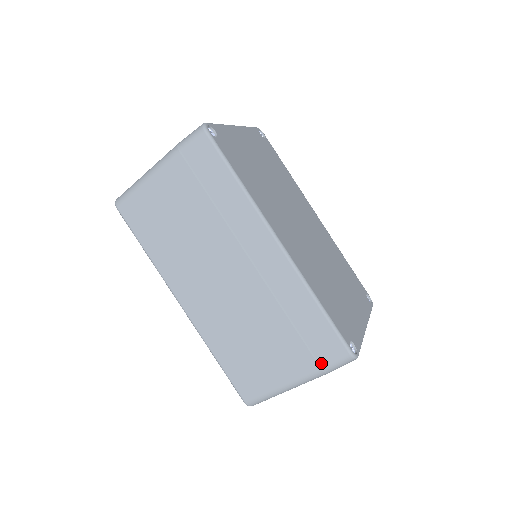
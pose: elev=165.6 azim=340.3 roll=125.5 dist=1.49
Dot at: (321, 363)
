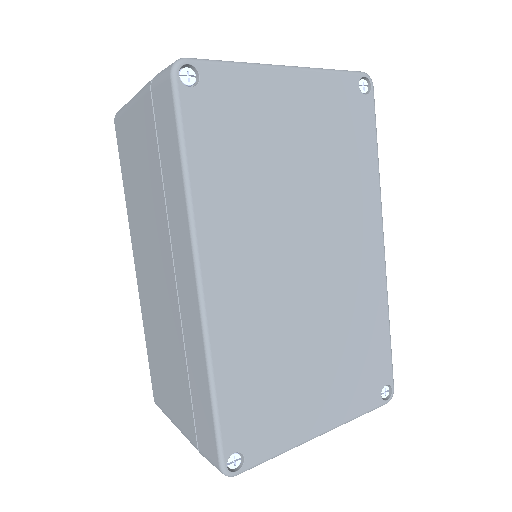
Dot at: (199, 444)
